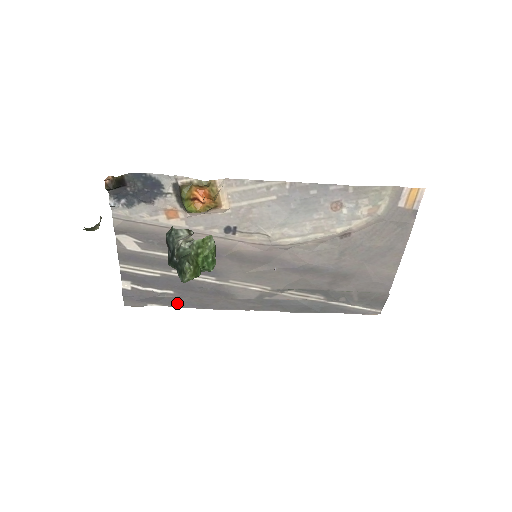
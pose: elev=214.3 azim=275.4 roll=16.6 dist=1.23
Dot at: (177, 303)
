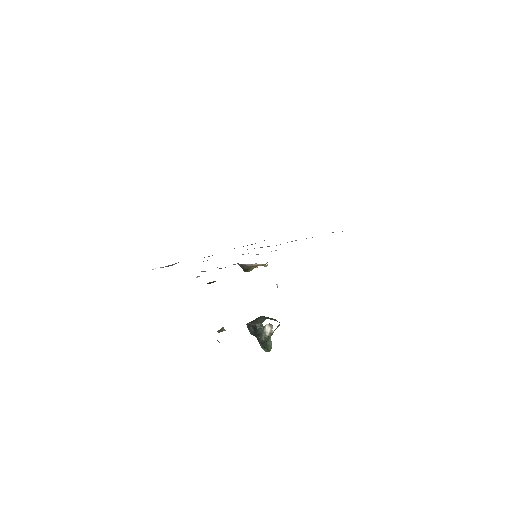
Dot at: occluded
